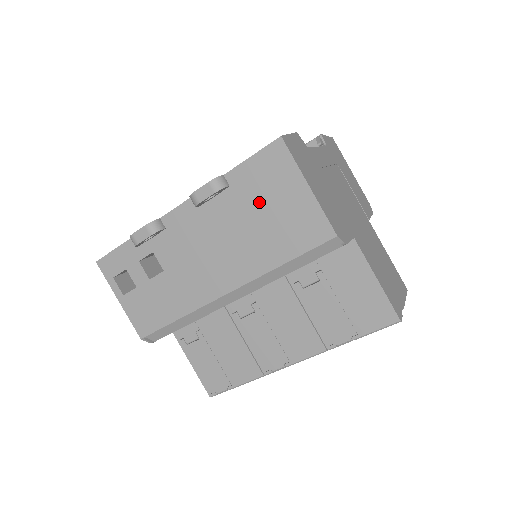
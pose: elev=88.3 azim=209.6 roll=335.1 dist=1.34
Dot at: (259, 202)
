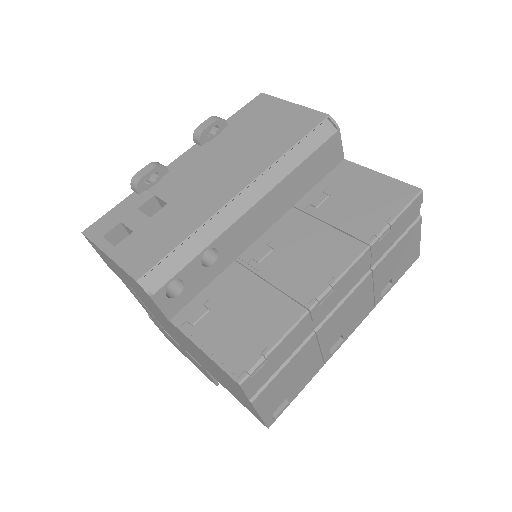
Dot at: (256, 125)
